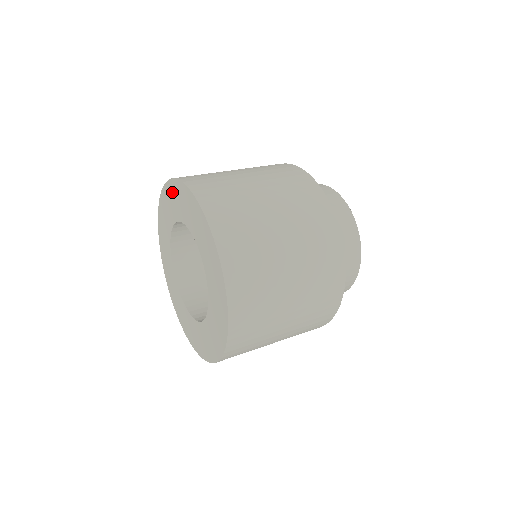
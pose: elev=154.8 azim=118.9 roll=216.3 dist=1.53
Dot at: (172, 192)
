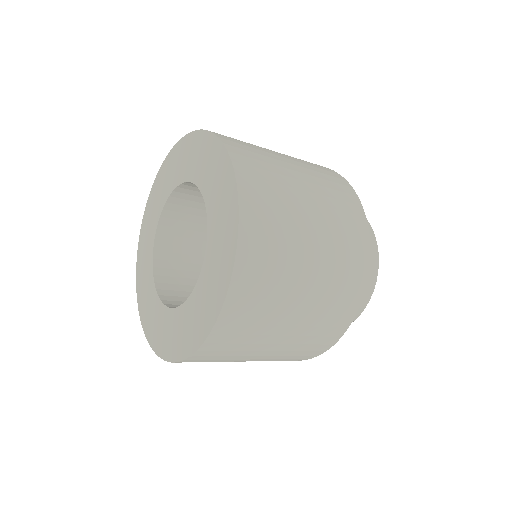
Dot at: (172, 161)
